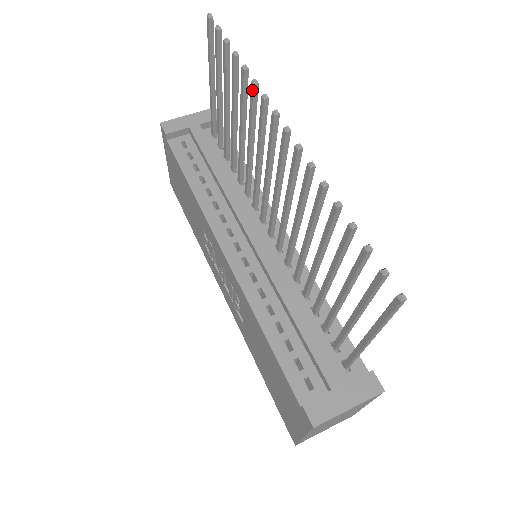
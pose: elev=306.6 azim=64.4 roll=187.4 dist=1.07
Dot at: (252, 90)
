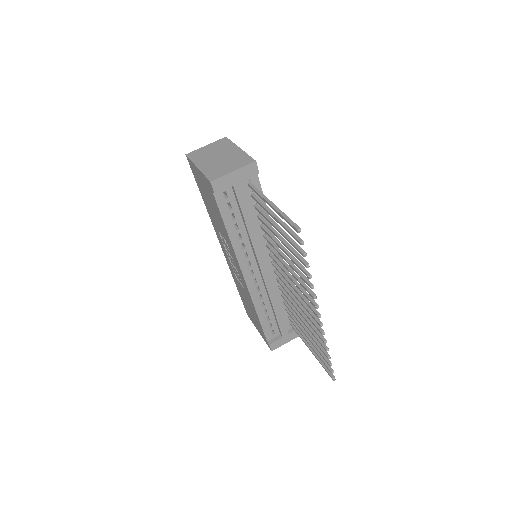
Dot at: (309, 286)
